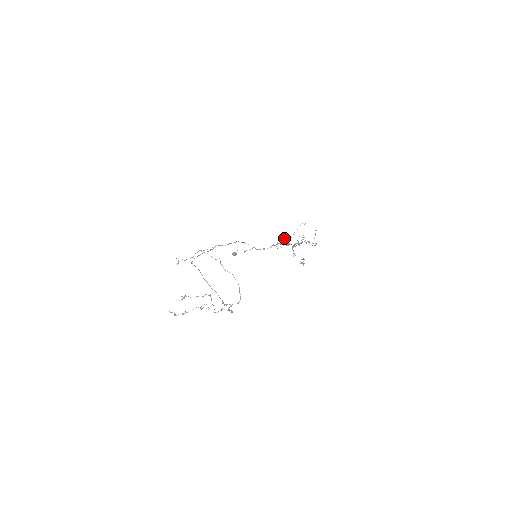
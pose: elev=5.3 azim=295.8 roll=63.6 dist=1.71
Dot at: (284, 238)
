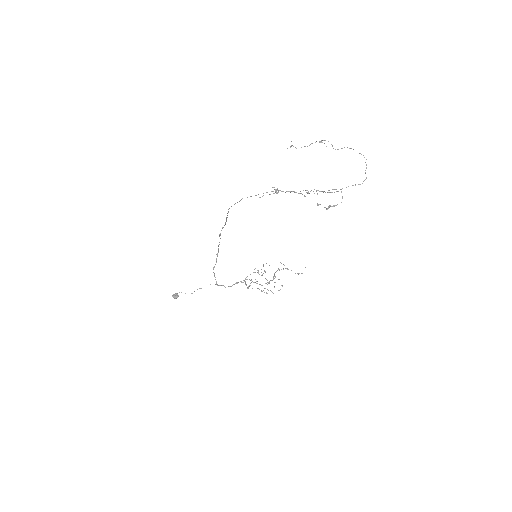
Dot at: occluded
